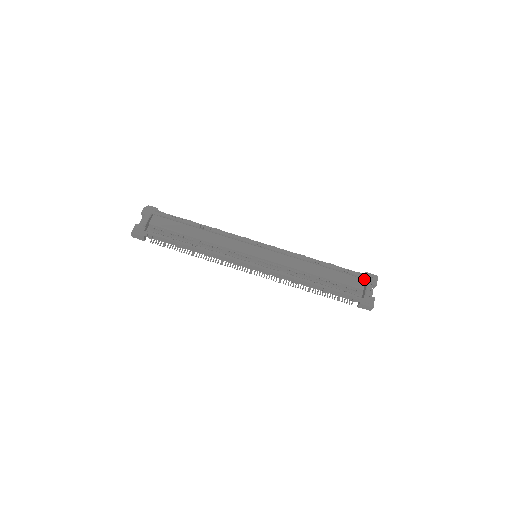
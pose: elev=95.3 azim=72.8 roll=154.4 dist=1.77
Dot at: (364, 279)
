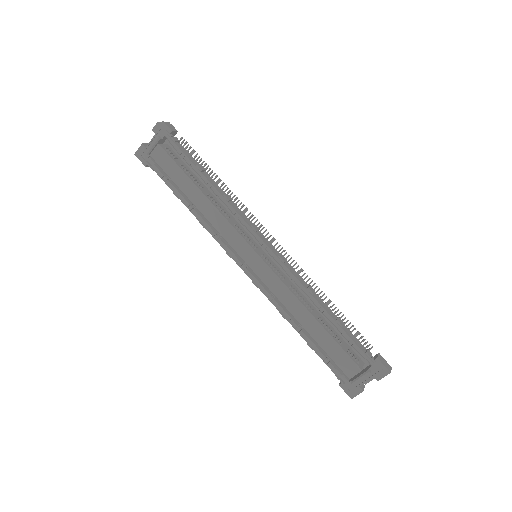
Dot at: (359, 370)
